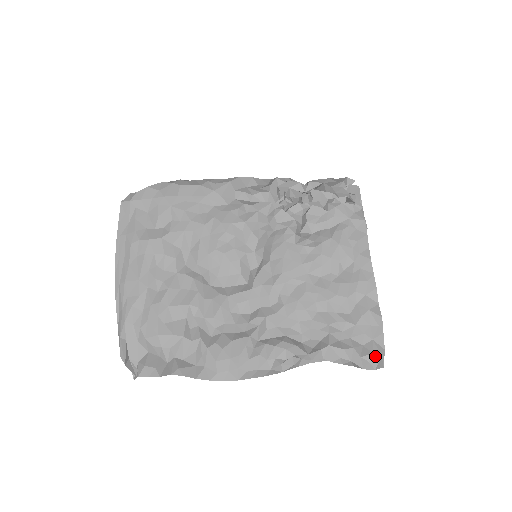
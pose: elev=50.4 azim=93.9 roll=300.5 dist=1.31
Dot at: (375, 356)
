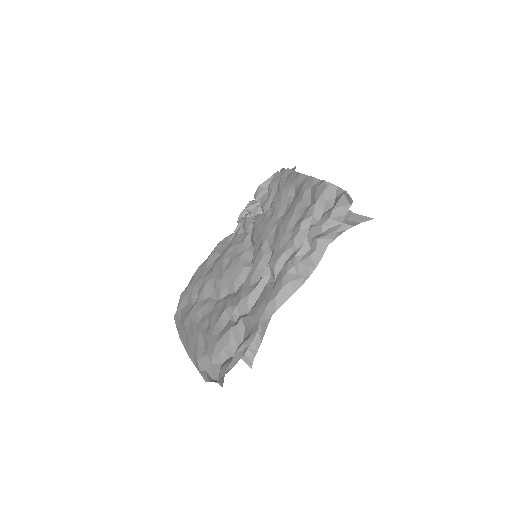
Dot at: (341, 199)
